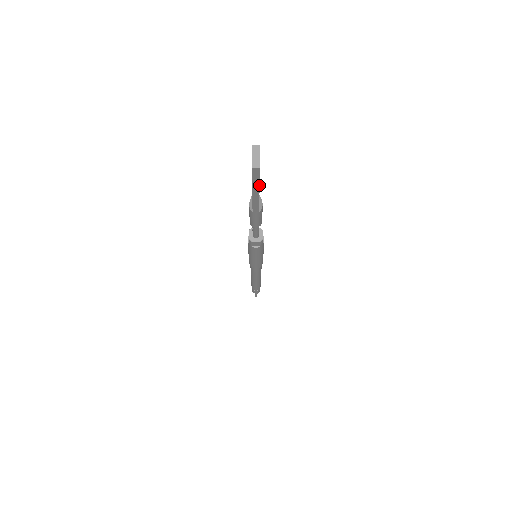
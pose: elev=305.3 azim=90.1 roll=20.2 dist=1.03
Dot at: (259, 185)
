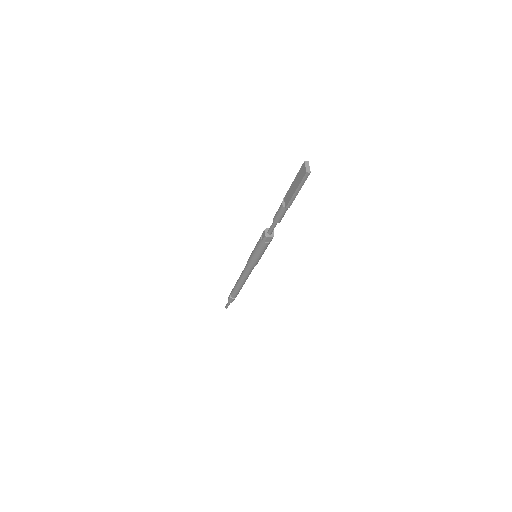
Dot at: occluded
